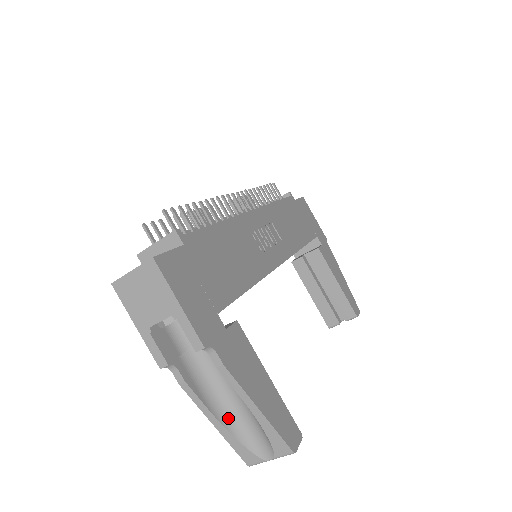
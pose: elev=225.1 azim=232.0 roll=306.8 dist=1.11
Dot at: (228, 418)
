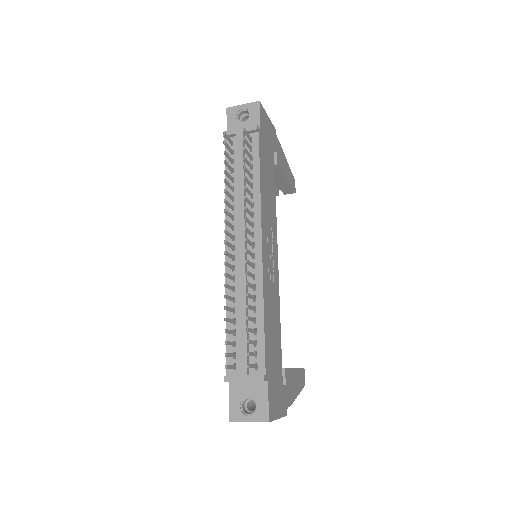
Dot at: occluded
